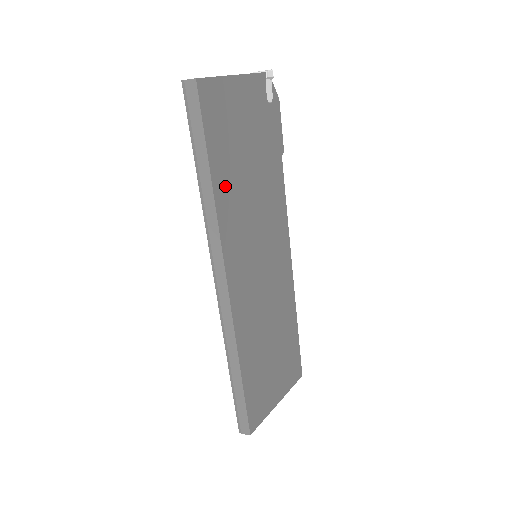
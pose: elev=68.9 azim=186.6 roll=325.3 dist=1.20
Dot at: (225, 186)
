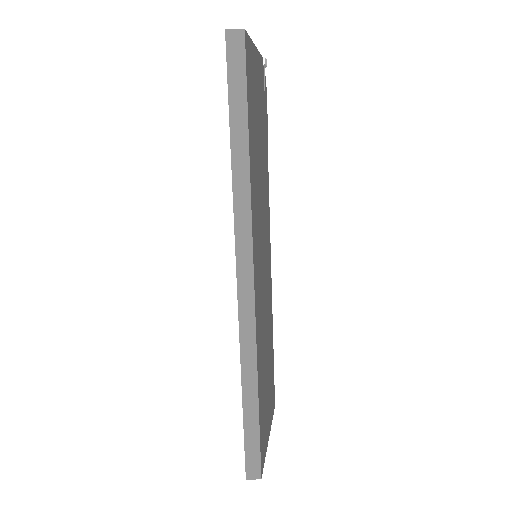
Dot at: (253, 162)
